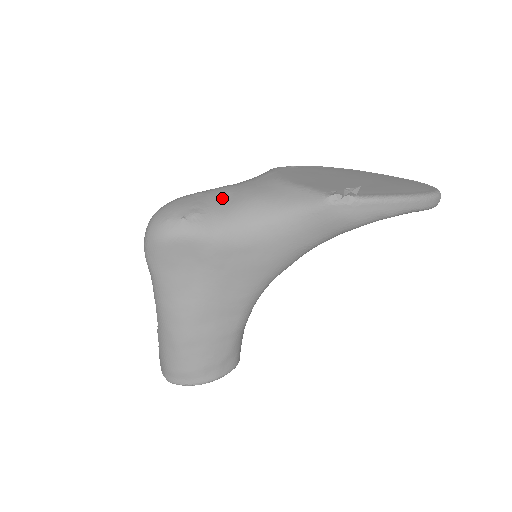
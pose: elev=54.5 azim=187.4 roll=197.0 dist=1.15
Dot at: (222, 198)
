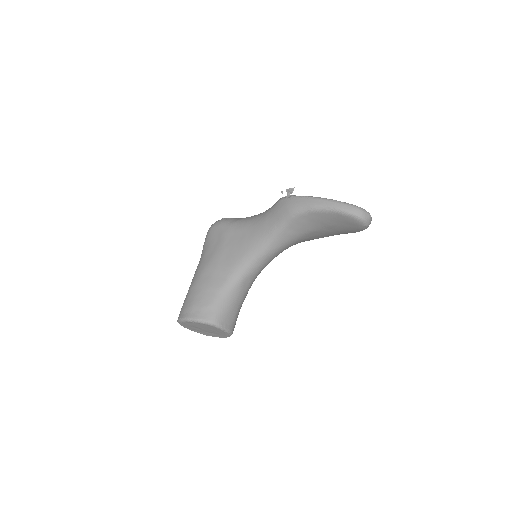
Dot at: occluded
